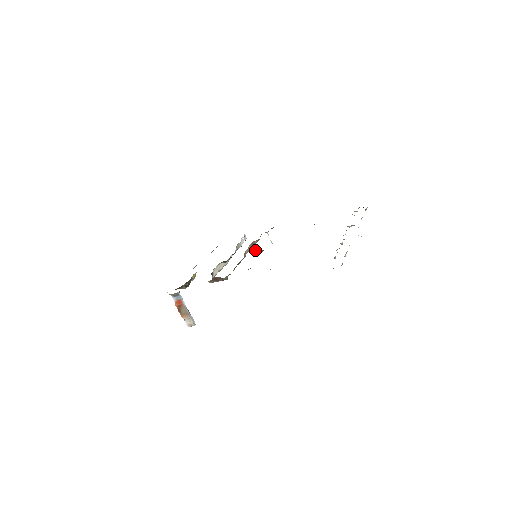
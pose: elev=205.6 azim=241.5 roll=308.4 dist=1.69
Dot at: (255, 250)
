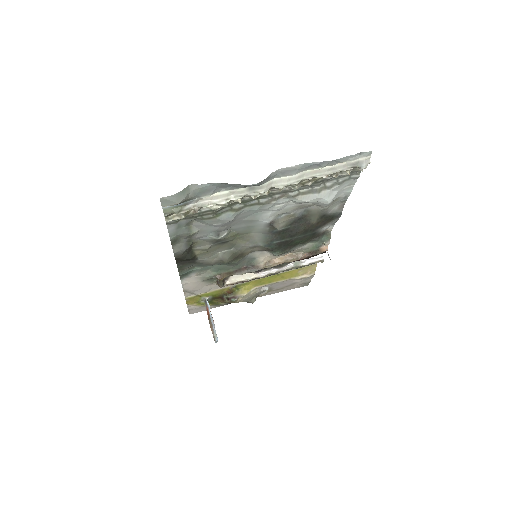
Dot at: (270, 253)
